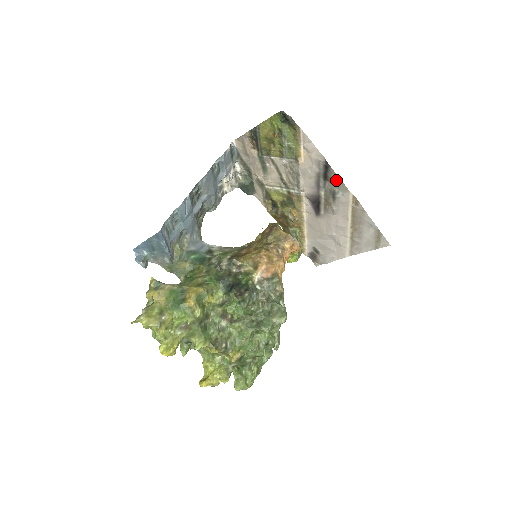
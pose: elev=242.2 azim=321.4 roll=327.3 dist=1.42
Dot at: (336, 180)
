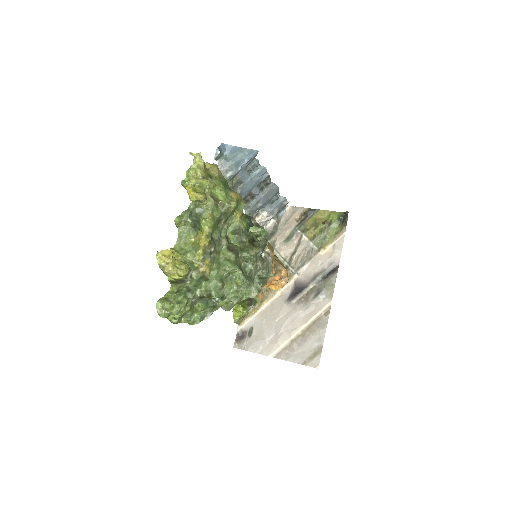
Dot at: (331, 284)
